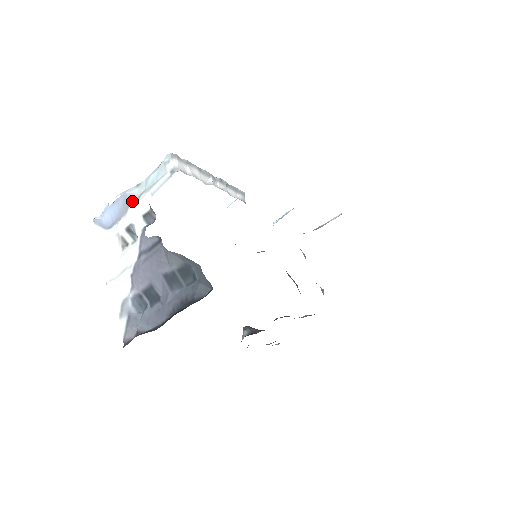
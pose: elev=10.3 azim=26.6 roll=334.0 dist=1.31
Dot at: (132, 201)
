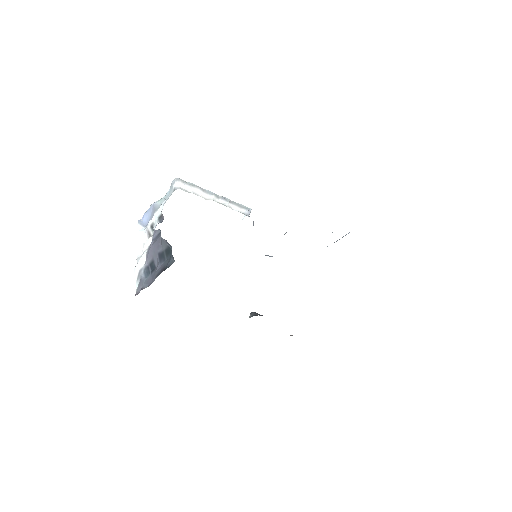
Dot at: (157, 209)
